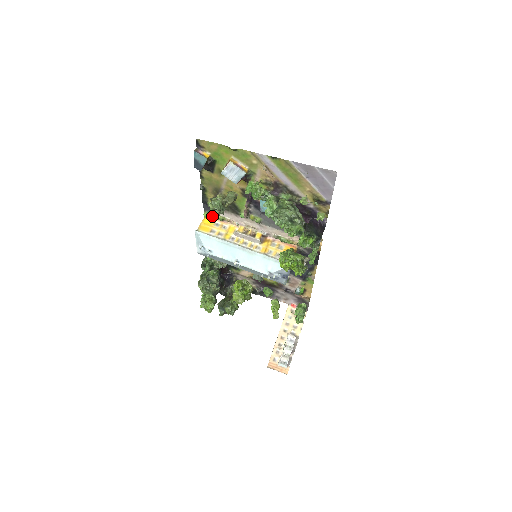
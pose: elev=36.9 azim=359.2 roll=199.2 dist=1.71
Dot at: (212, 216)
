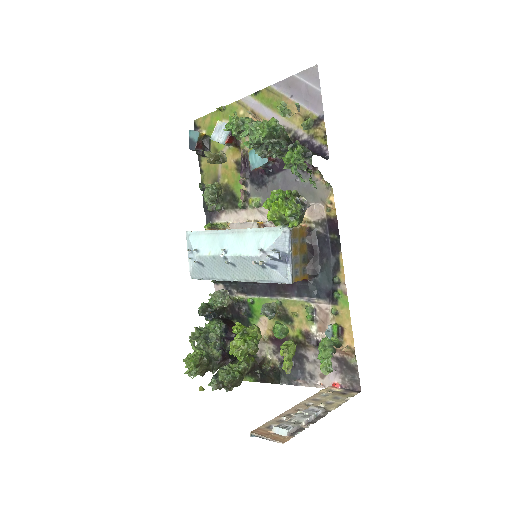
Dot at: (212, 225)
